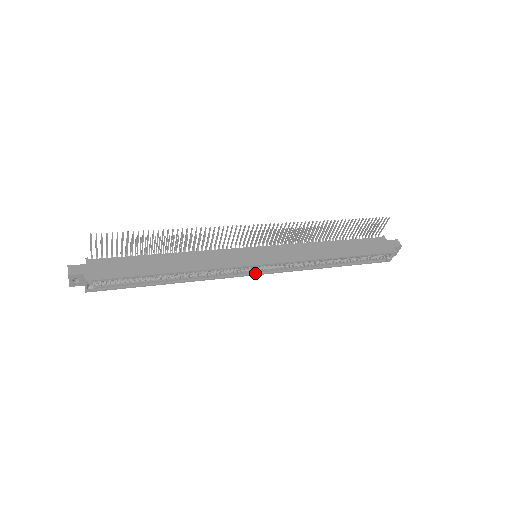
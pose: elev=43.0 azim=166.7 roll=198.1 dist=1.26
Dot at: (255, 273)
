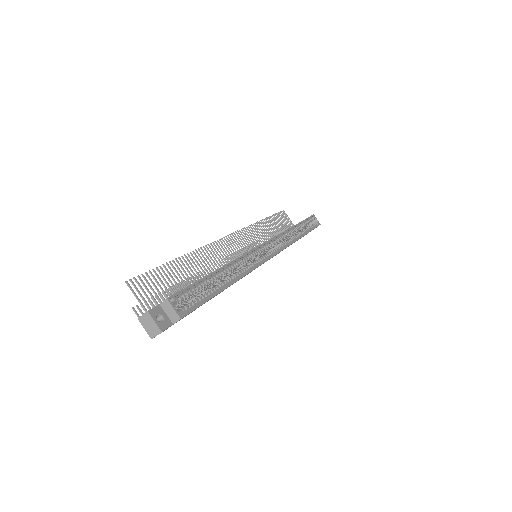
Dot at: (270, 256)
